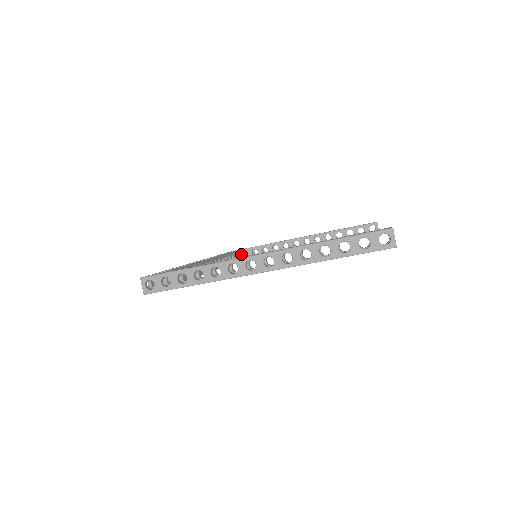
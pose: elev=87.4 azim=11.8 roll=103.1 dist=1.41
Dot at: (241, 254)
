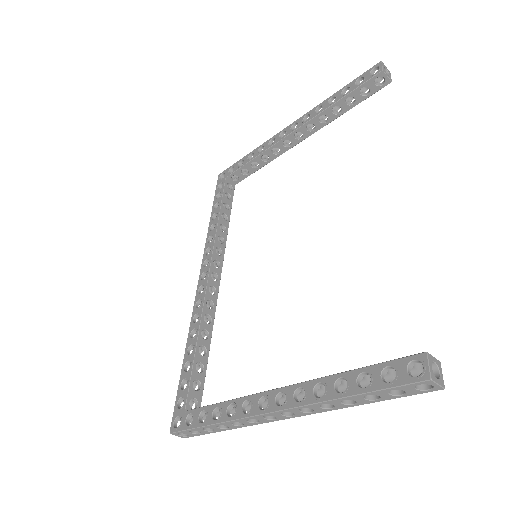
Dot at: (231, 180)
